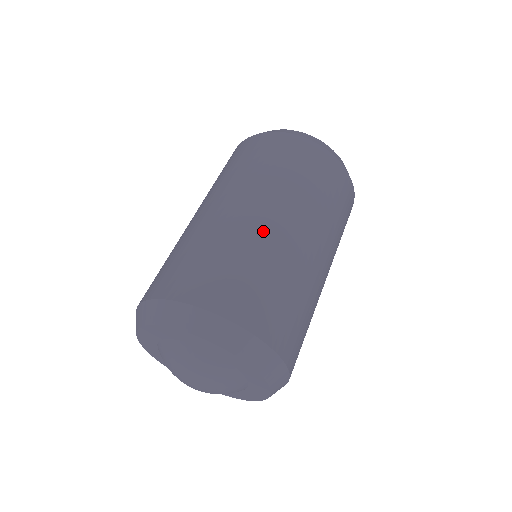
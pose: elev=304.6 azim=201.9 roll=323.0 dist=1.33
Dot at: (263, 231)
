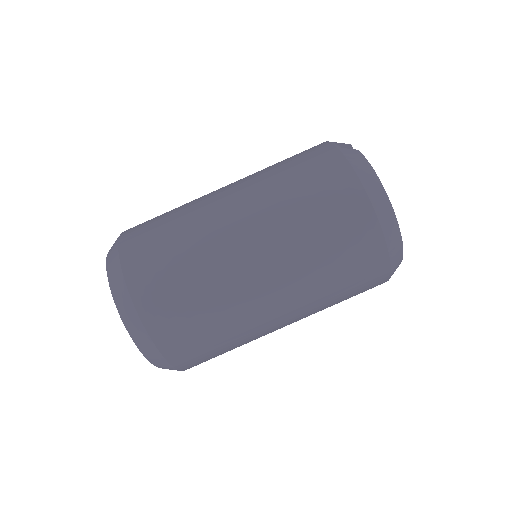
Dot at: (236, 276)
